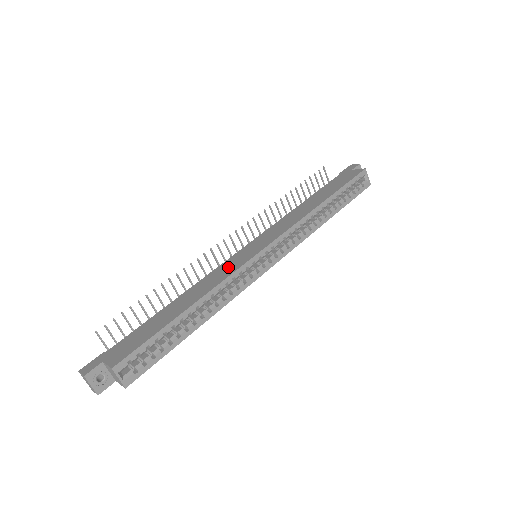
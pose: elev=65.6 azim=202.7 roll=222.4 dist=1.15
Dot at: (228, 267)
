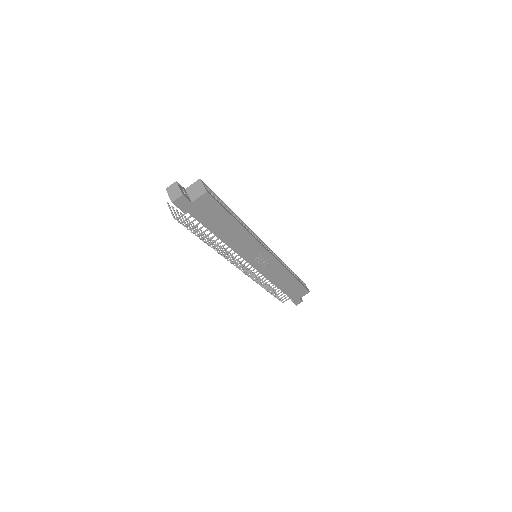
Dot at: occluded
